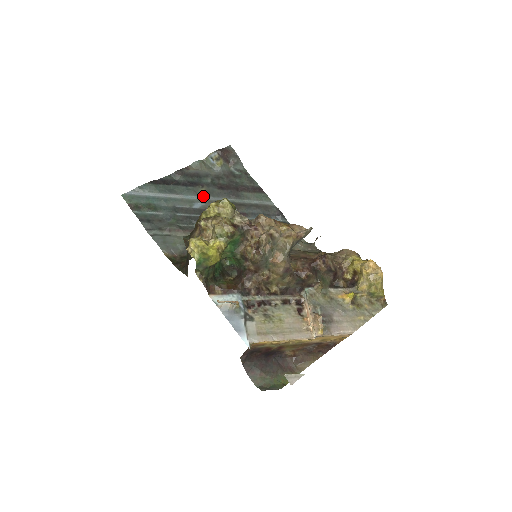
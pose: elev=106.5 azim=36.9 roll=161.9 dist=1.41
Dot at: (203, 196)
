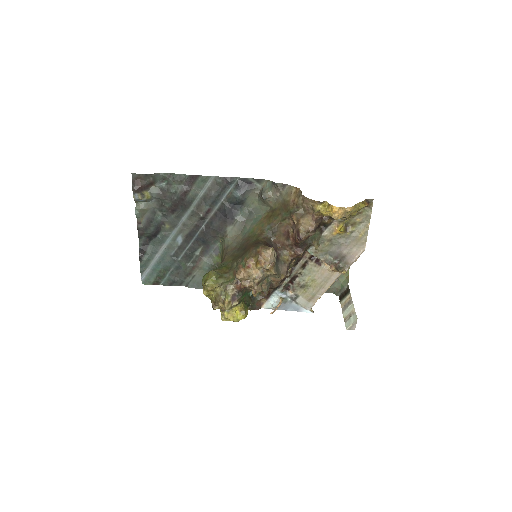
Dot at: (173, 230)
